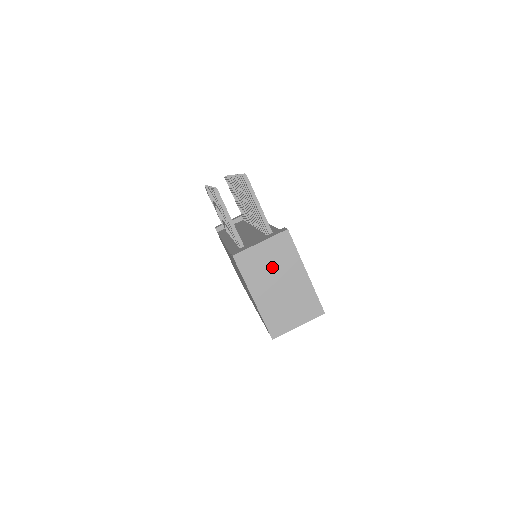
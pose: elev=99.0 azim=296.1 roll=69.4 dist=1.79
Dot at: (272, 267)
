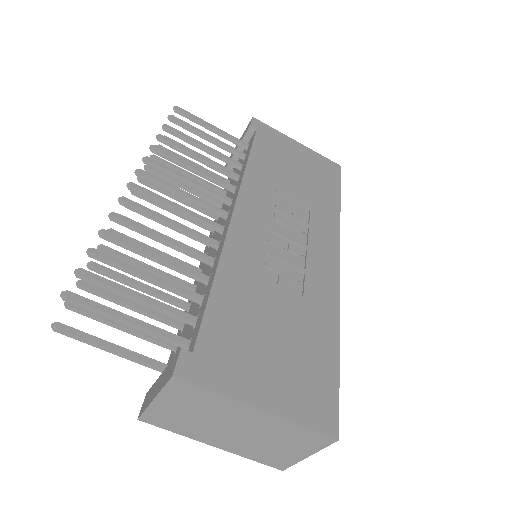
Dot at: (201, 417)
